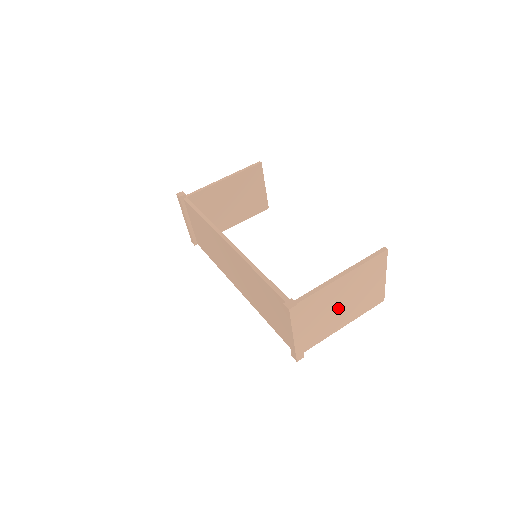
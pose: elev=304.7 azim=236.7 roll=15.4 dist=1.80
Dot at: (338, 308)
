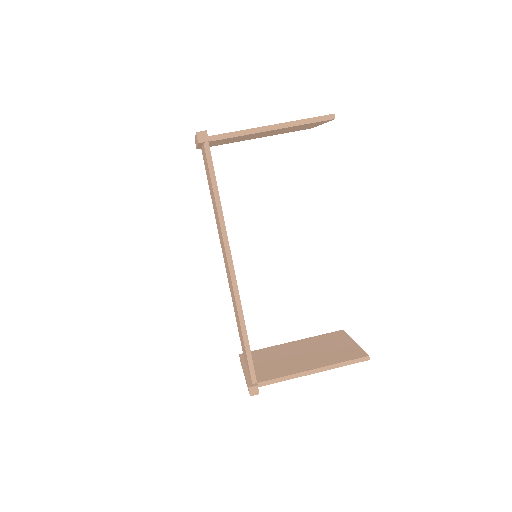
Dot at: occluded
